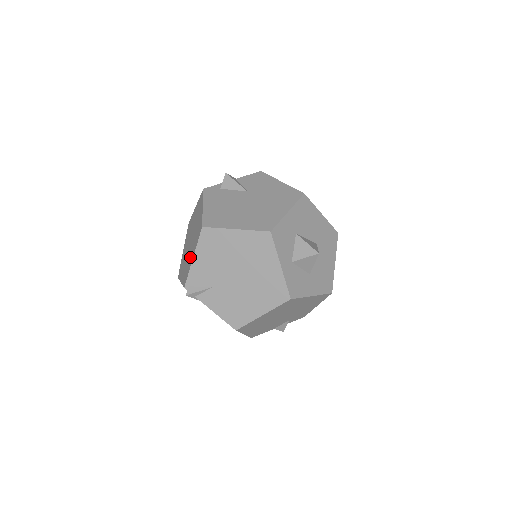
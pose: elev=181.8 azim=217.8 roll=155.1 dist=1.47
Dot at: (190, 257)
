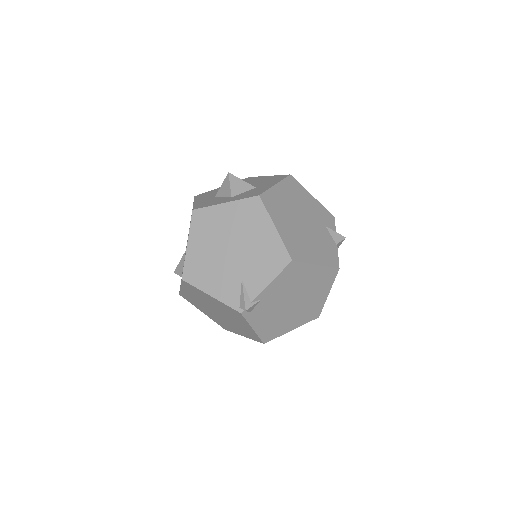
Dot at: (218, 306)
